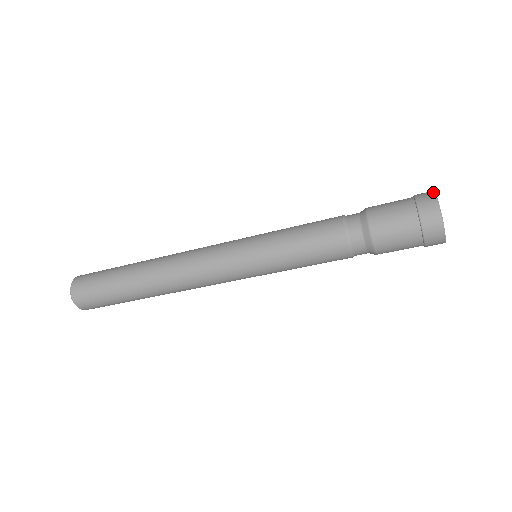
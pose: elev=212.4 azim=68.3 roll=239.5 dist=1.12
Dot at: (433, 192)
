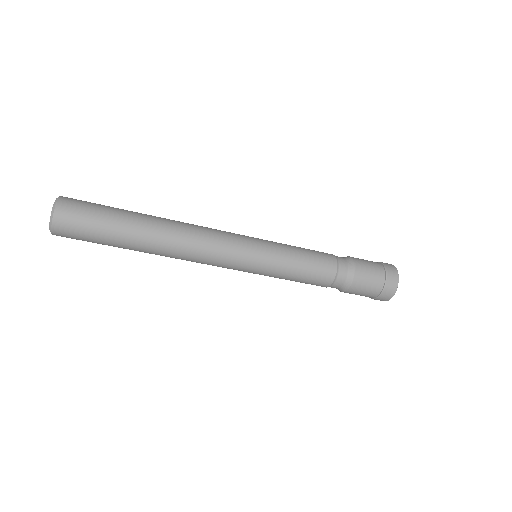
Dot at: occluded
